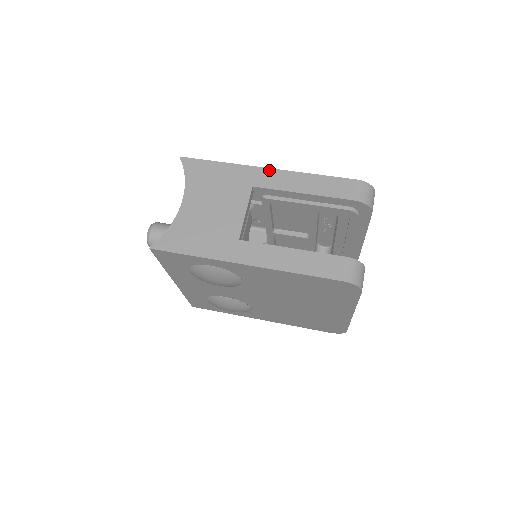
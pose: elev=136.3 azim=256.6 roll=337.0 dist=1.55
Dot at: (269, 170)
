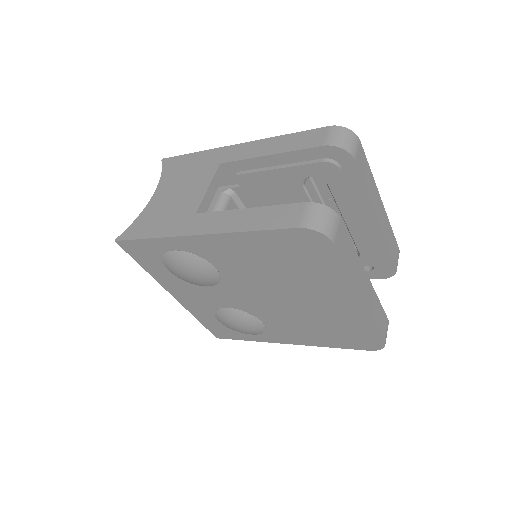
Dot at: (238, 145)
